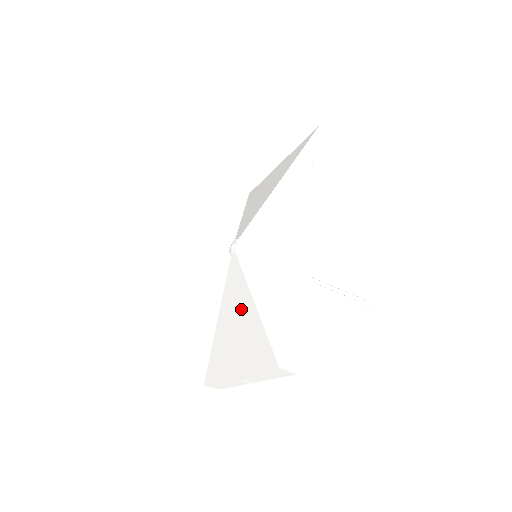
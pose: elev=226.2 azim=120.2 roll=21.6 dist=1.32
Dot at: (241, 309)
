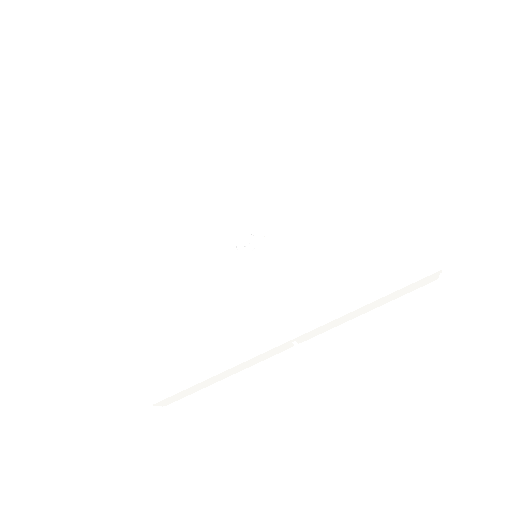
Dot at: (187, 301)
